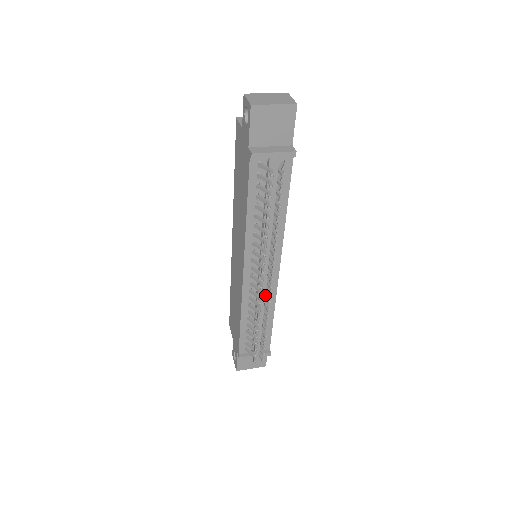
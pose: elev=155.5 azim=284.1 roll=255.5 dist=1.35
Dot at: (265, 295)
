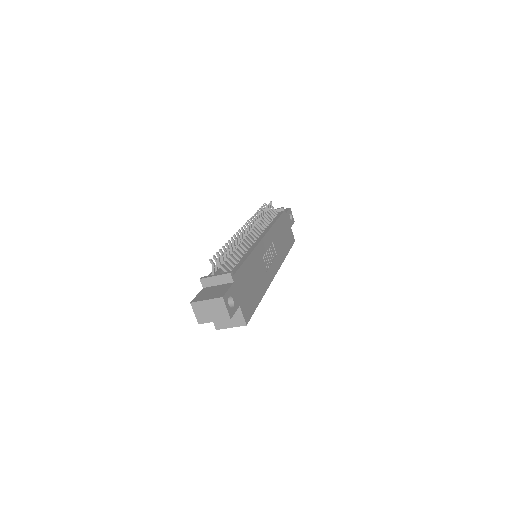
Dot at: (245, 238)
